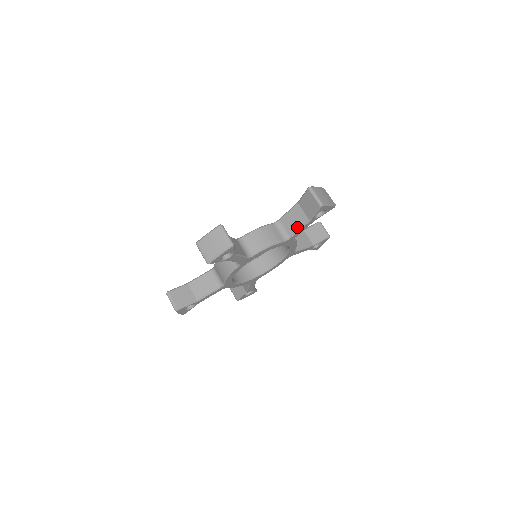
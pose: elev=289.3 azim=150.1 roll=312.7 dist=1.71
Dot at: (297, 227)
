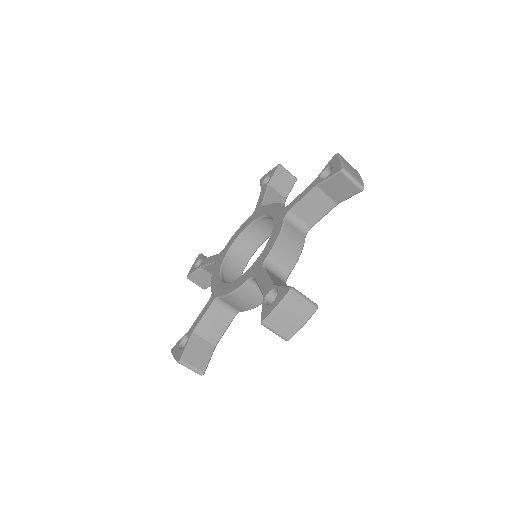
Dot at: (320, 215)
